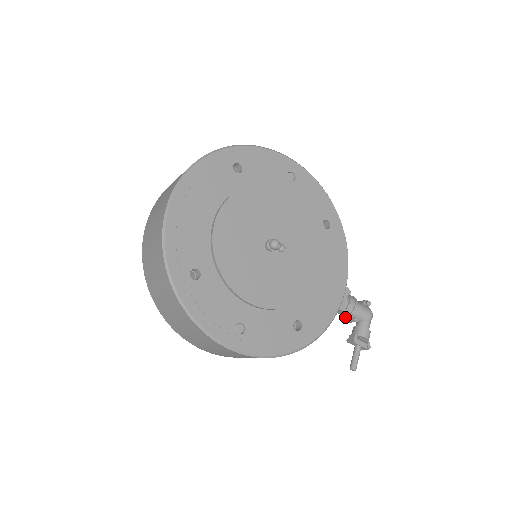
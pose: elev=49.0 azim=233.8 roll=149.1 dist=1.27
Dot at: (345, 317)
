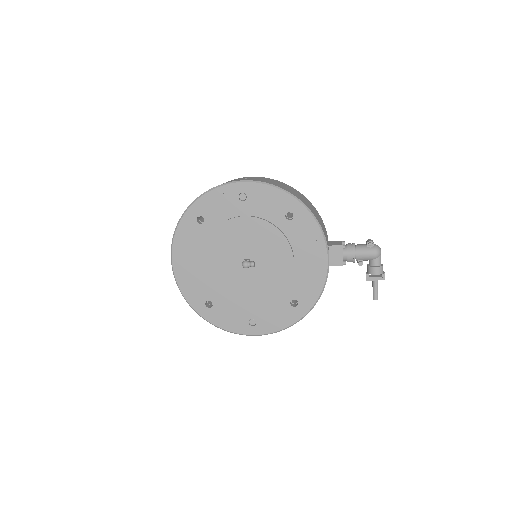
Dot at: occluded
